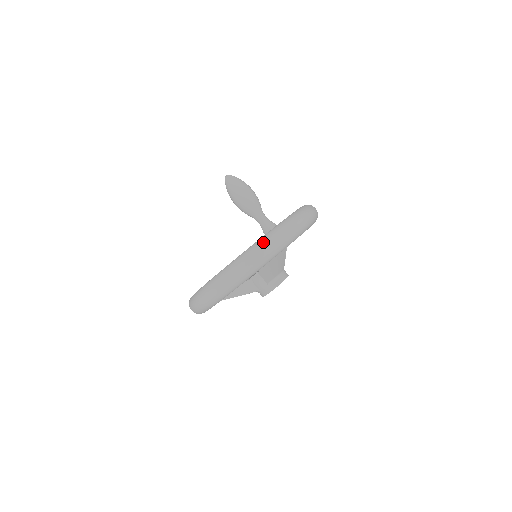
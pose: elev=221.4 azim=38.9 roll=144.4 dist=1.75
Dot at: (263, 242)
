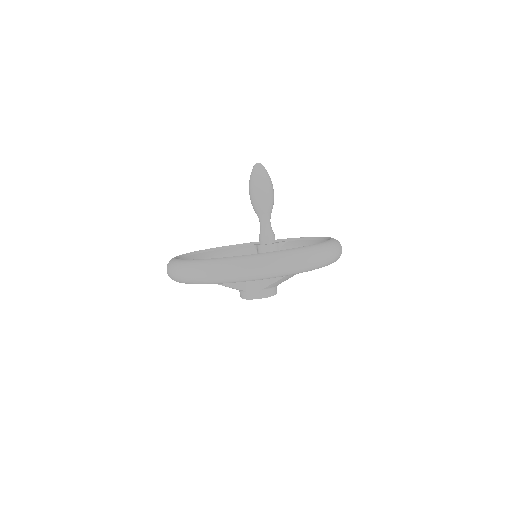
Dot at: (308, 252)
